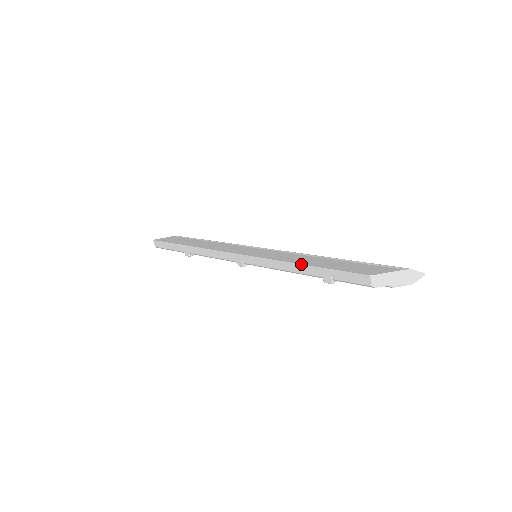
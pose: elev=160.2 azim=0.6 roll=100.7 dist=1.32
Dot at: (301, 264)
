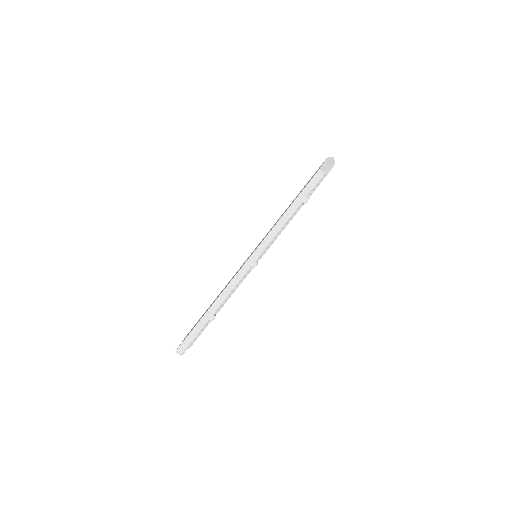
Dot at: (286, 211)
